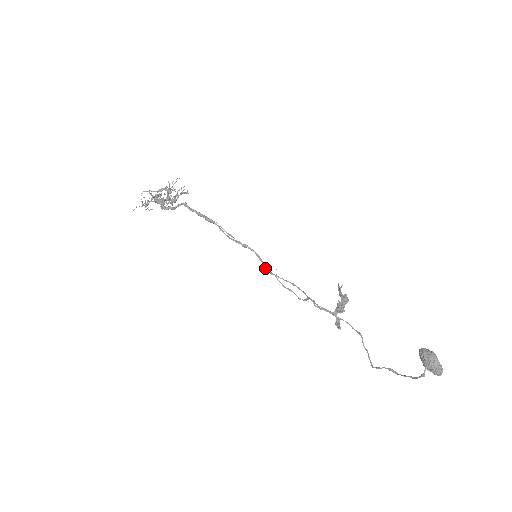
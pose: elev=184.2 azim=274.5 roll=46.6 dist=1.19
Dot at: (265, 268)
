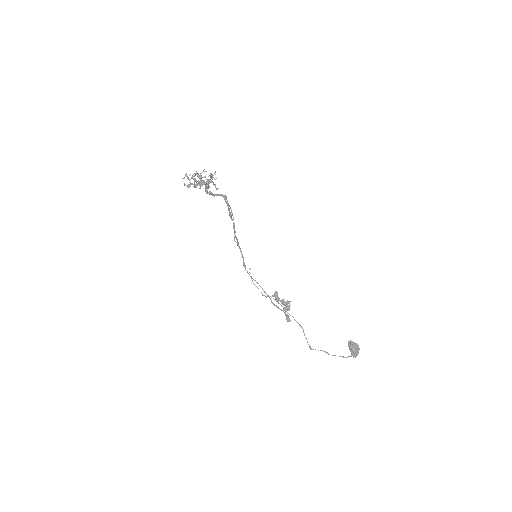
Dot at: (245, 265)
